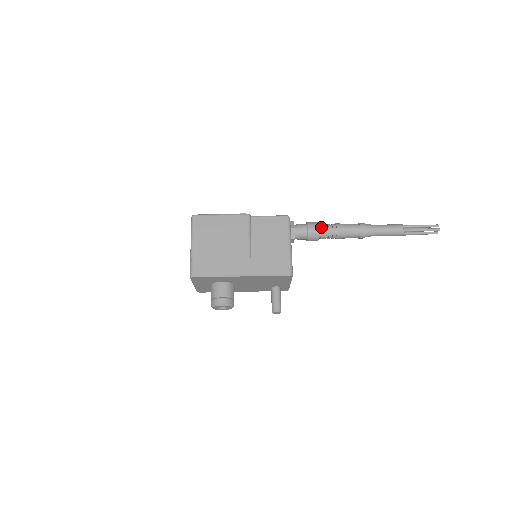
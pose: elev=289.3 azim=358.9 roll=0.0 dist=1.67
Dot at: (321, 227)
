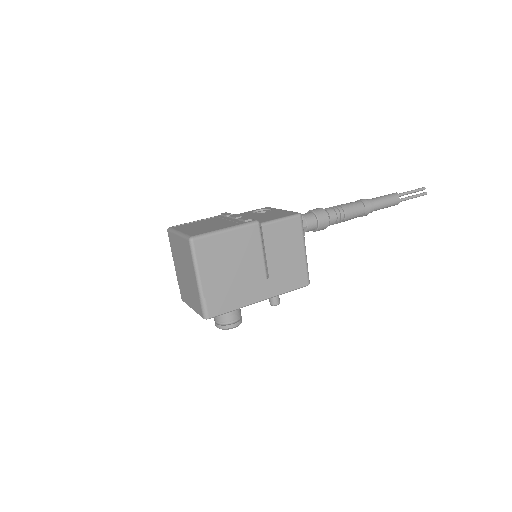
Dot at: (330, 217)
